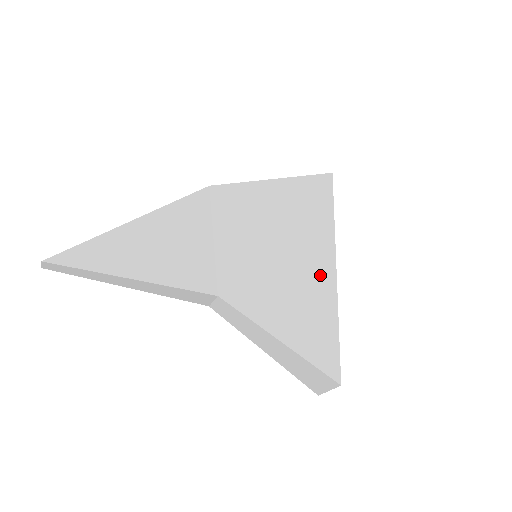
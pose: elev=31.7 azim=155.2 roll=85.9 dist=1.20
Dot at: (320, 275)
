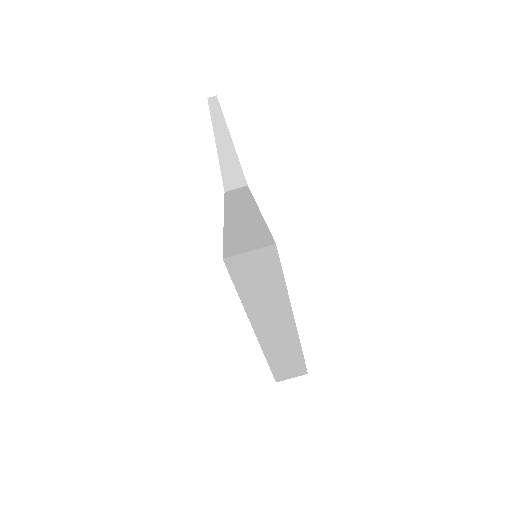
Dot at: occluded
